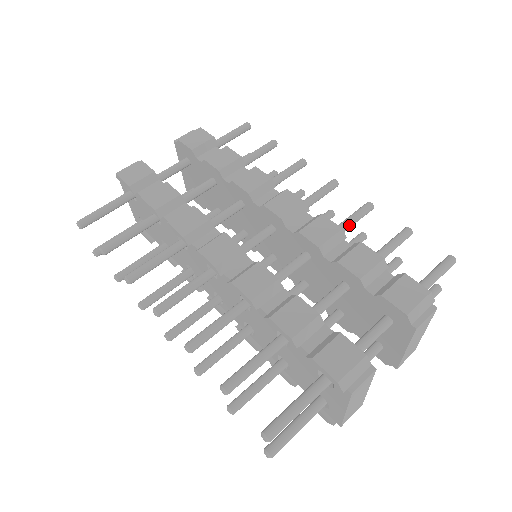
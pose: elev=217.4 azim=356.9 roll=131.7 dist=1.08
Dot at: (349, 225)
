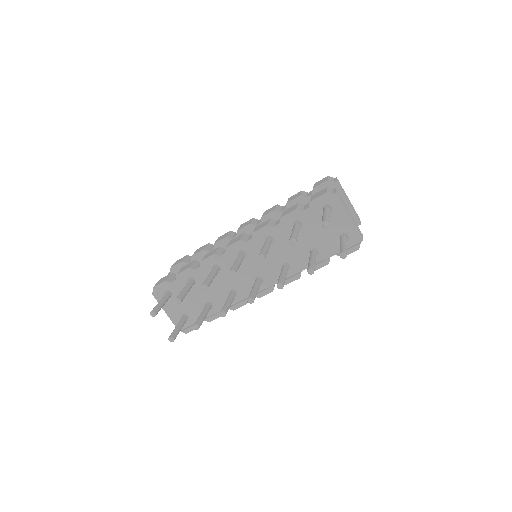
Dot at: occluded
